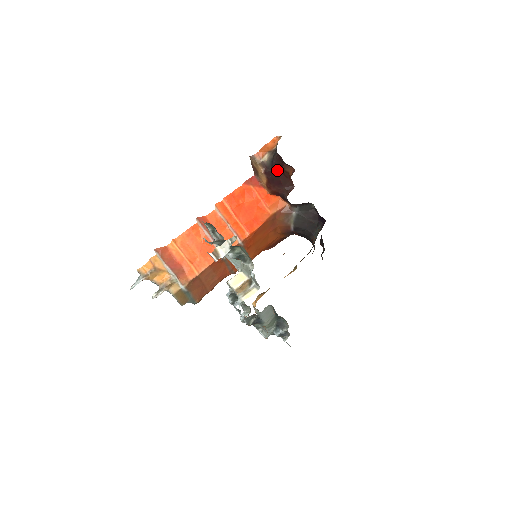
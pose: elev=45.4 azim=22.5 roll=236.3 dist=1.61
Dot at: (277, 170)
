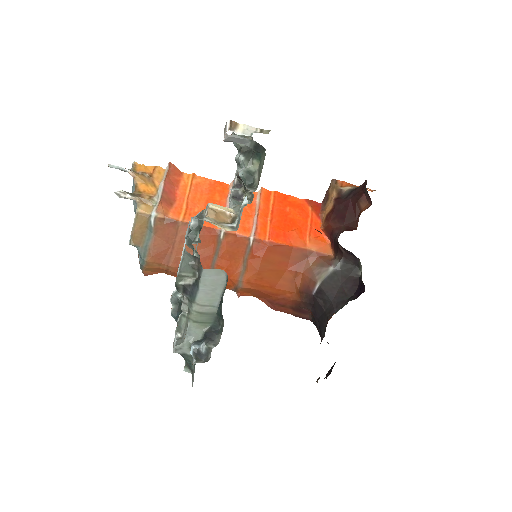
Dot at: (351, 201)
